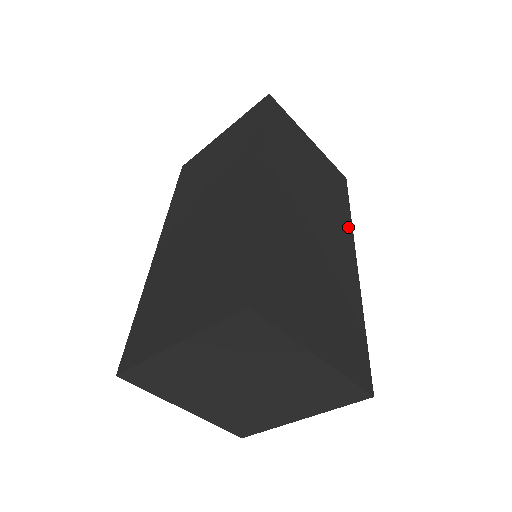
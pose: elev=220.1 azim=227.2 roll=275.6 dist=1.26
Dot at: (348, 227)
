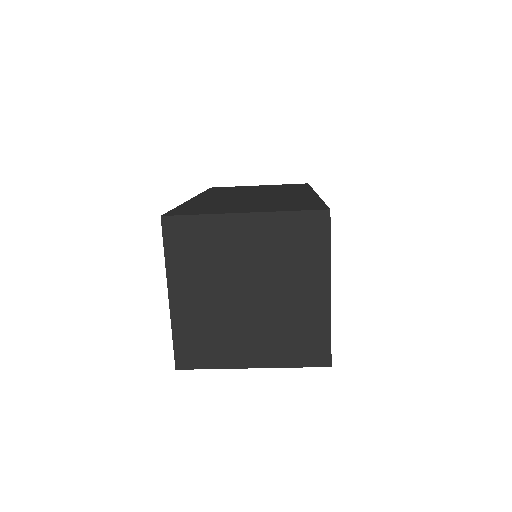
Dot at: occluded
